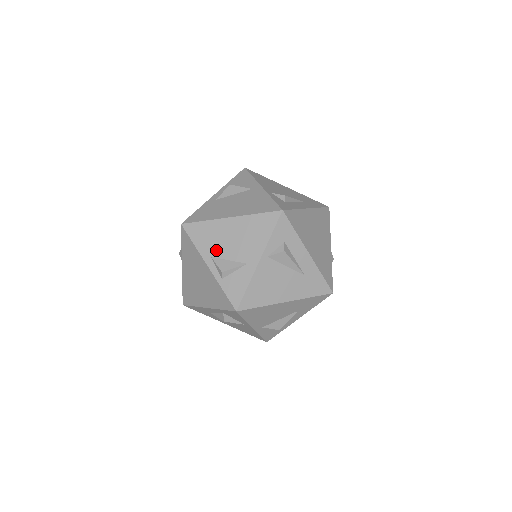
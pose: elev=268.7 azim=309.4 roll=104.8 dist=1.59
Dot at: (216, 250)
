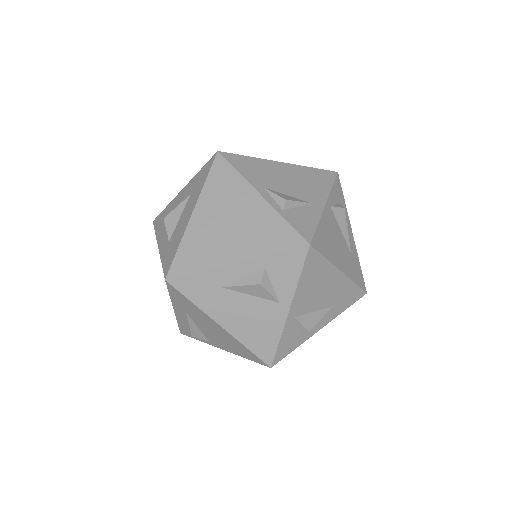
Dot at: (269, 183)
